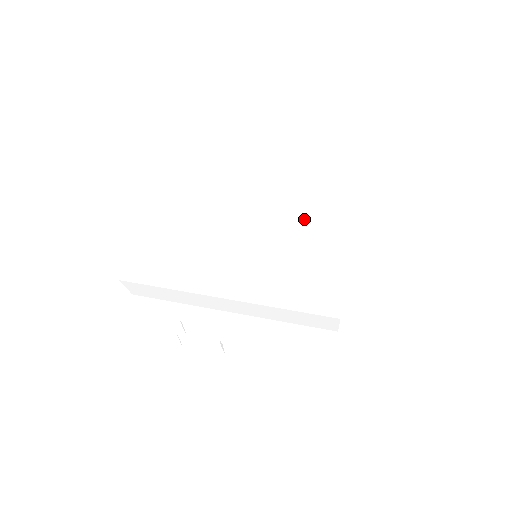
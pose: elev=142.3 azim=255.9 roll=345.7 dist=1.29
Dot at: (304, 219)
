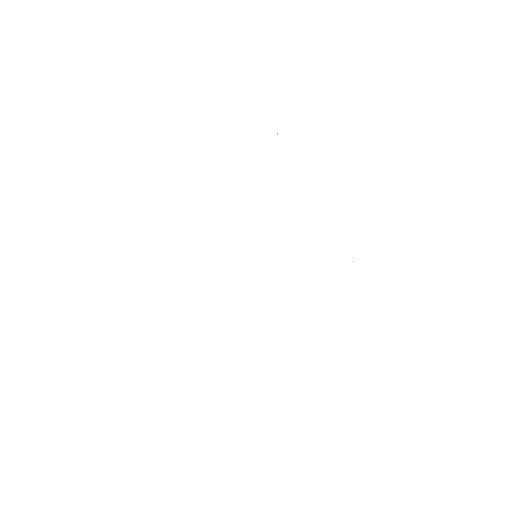
Dot at: (254, 372)
